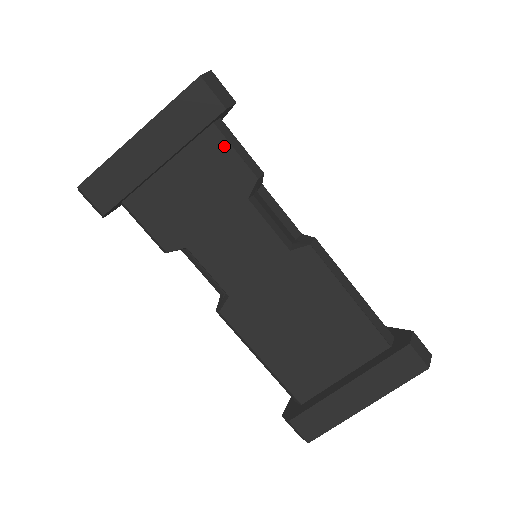
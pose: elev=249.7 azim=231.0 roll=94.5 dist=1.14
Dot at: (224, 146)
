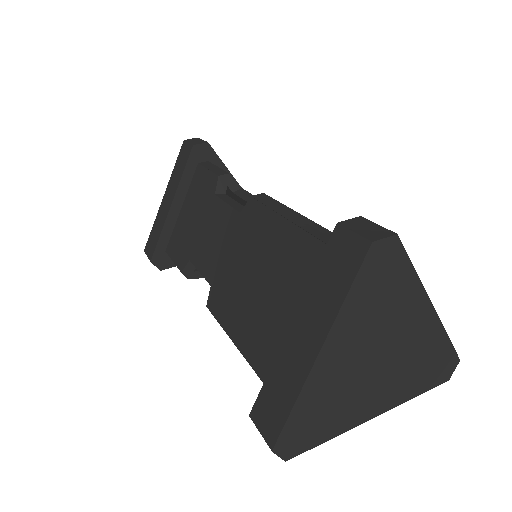
Dot at: (203, 172)
